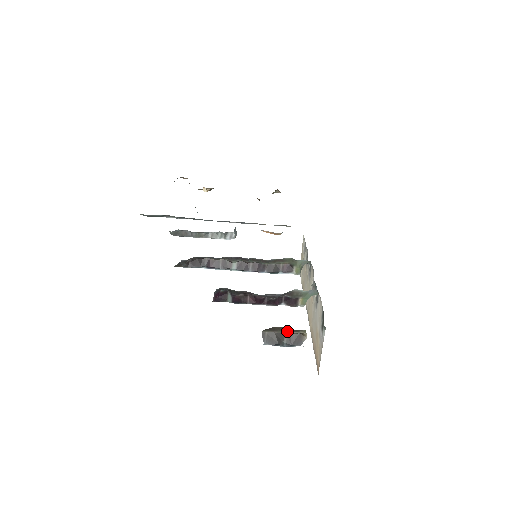
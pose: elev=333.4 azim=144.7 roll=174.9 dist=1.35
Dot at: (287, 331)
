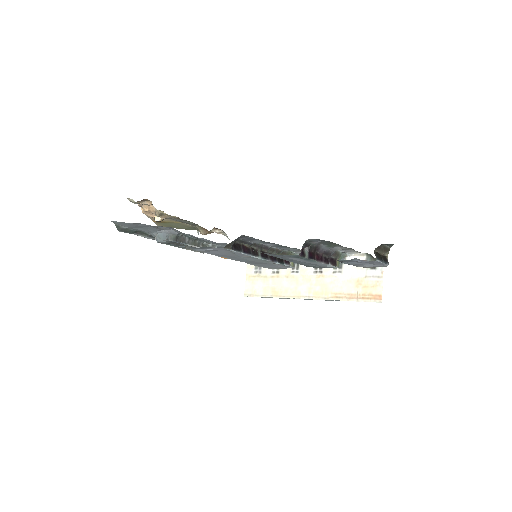
Dot at: (382, 252)
